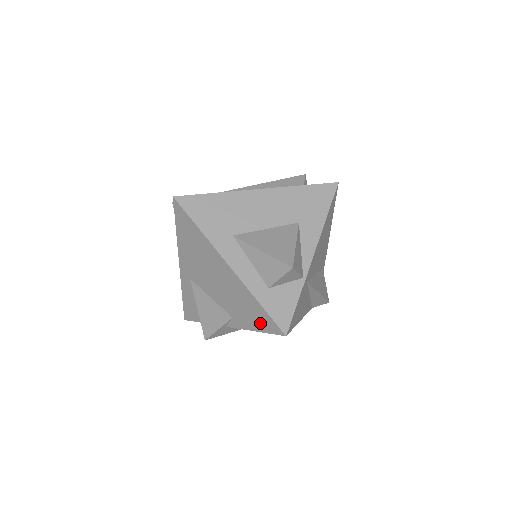
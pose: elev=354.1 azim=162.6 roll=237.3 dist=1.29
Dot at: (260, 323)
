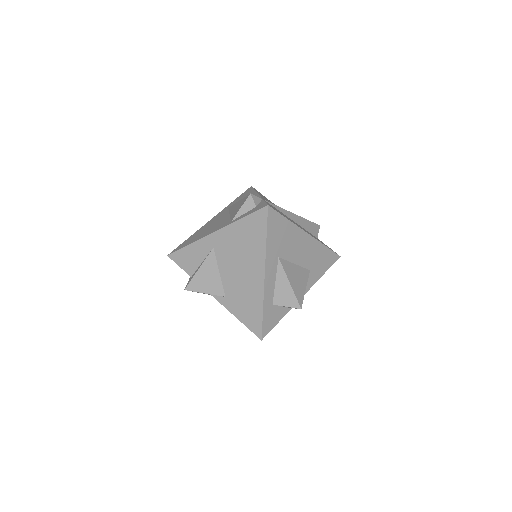
Dot at: (248, 319)
